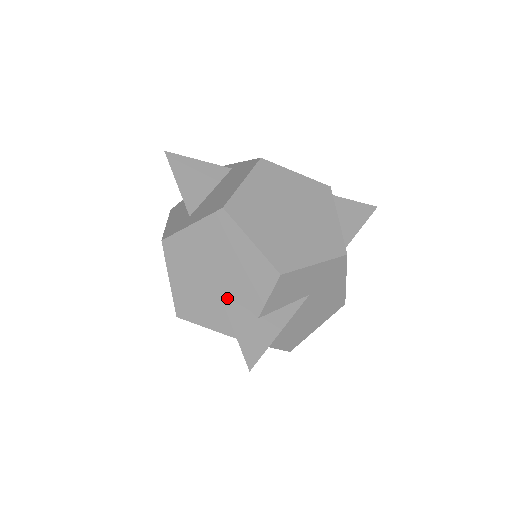
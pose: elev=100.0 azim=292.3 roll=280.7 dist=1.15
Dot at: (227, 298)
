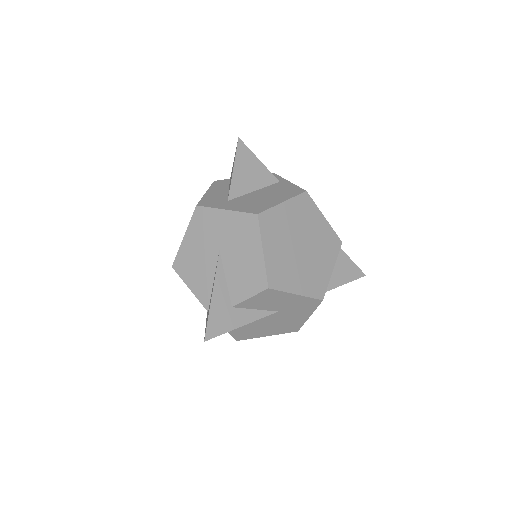
Dot at: (219, 279)
